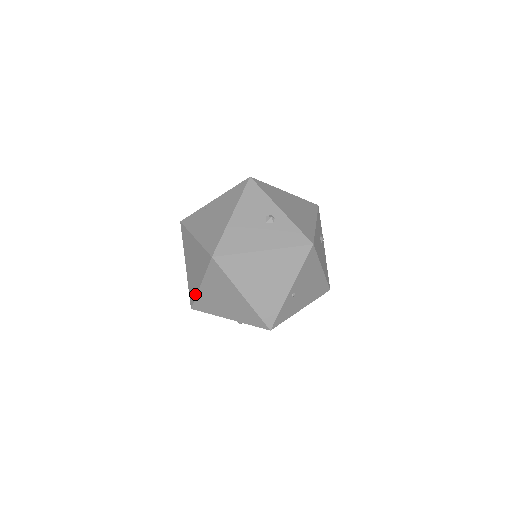
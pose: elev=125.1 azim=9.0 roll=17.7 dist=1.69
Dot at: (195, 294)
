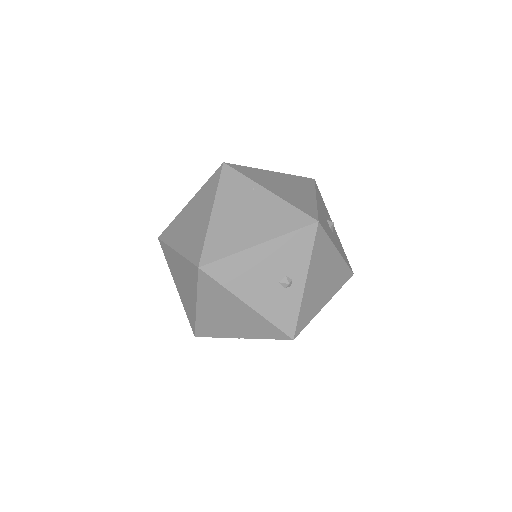
Dot at: (168, 242)
